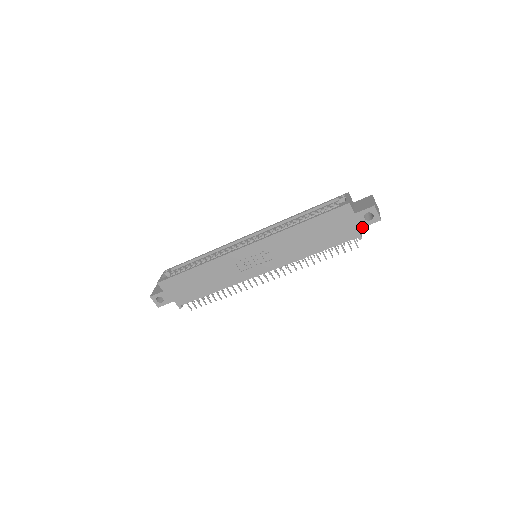
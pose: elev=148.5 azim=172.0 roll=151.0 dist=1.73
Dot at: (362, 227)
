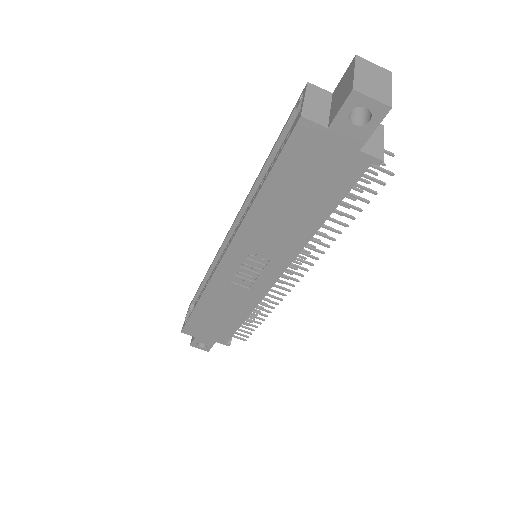
Dot at: (364, 142)
